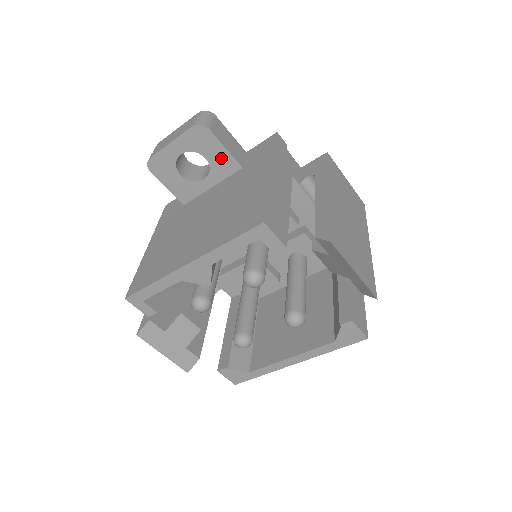
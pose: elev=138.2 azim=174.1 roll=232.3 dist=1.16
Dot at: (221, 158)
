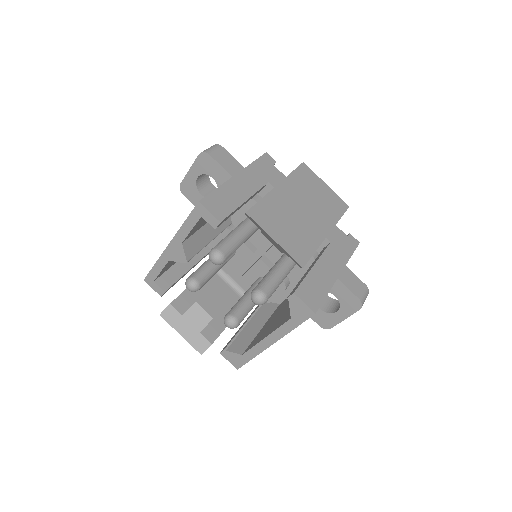
Dot at: (222, 176)
